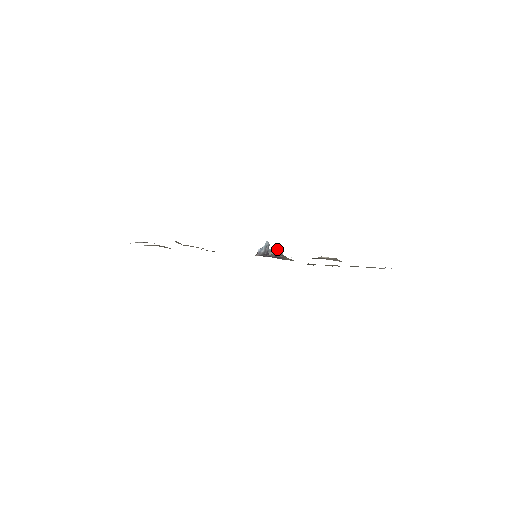
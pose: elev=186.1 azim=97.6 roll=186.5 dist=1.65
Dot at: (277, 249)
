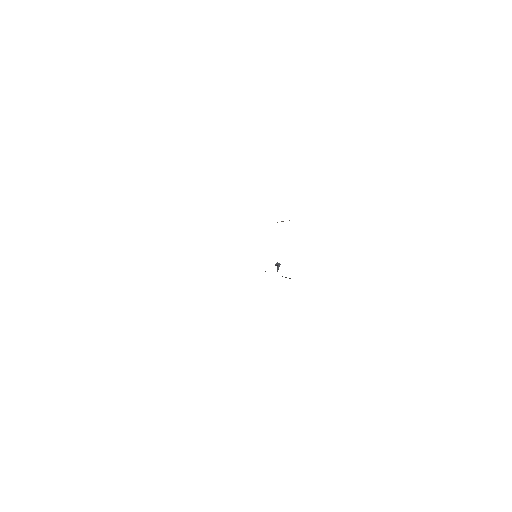
Dot at: occluded
